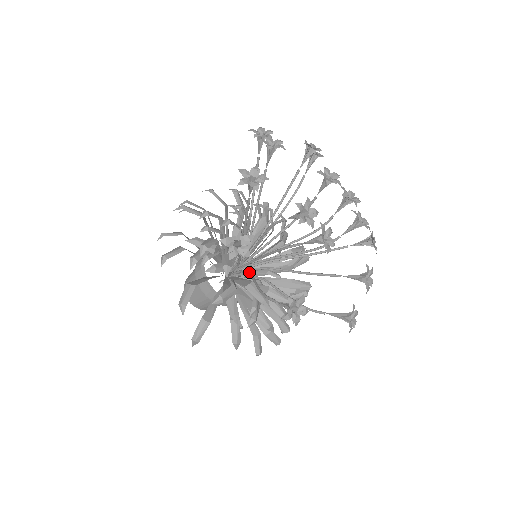
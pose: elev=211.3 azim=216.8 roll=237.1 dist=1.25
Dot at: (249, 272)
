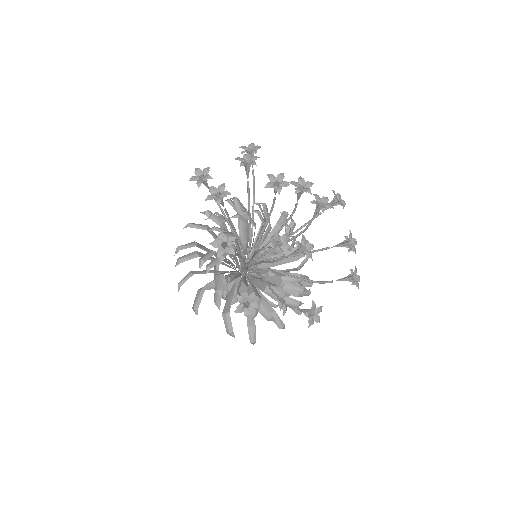
Dot at: (259, 275)
